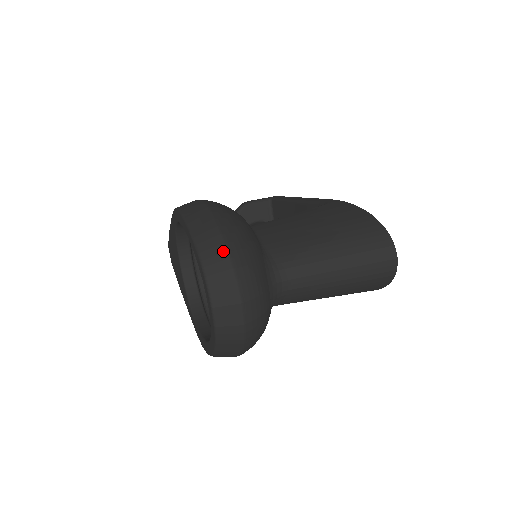
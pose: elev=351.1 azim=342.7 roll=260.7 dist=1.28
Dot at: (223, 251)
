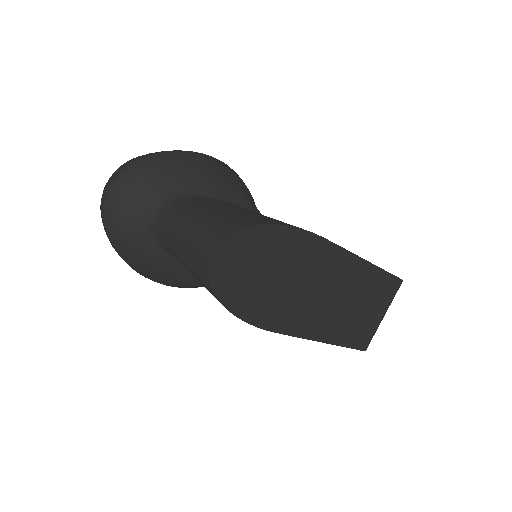
Dot at: (139, 157)
